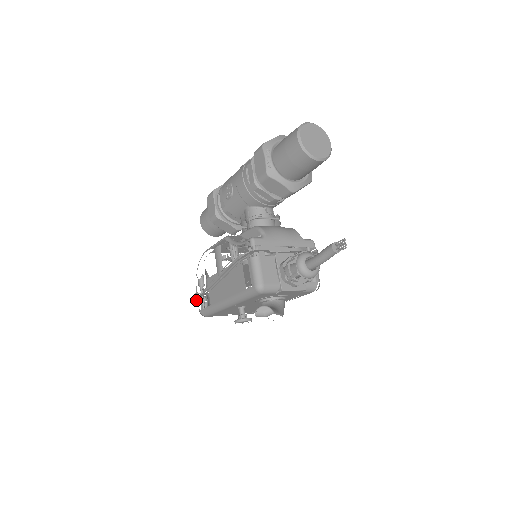
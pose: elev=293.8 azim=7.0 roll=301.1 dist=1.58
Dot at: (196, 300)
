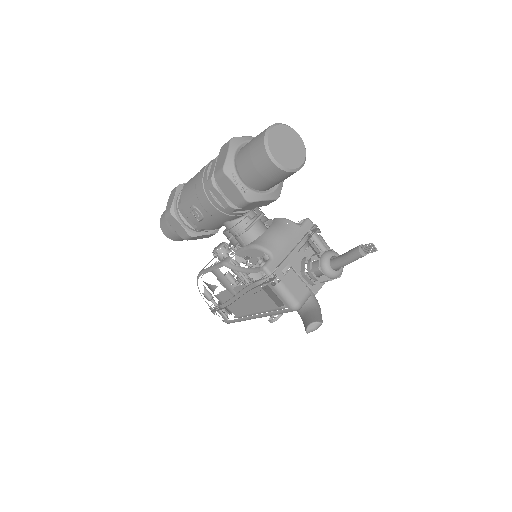
Dot at: (213, 313)
